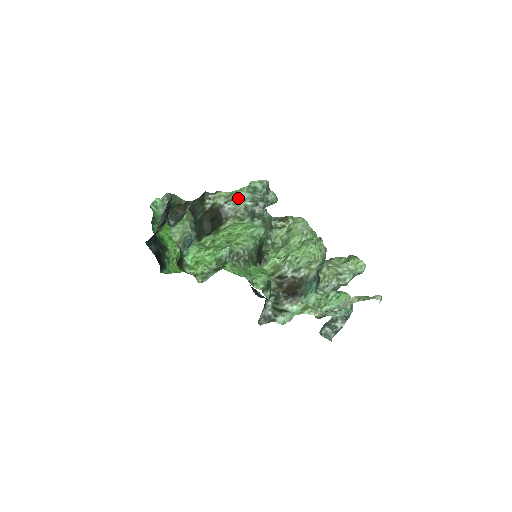
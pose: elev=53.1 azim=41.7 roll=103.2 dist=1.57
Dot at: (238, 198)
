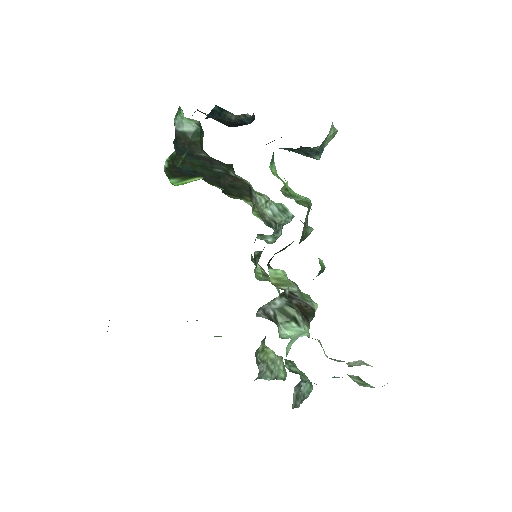
Dot at: (268, 200)
